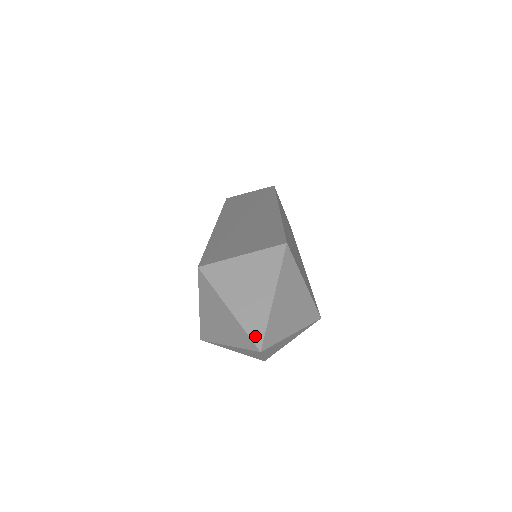
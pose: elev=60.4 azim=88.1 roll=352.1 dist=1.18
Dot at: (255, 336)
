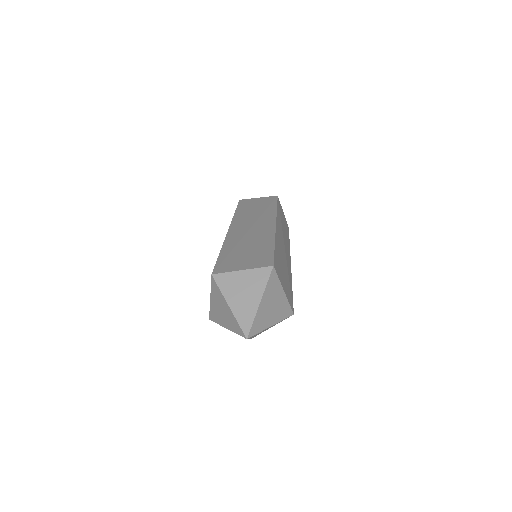
Dot at: (245, 328)
